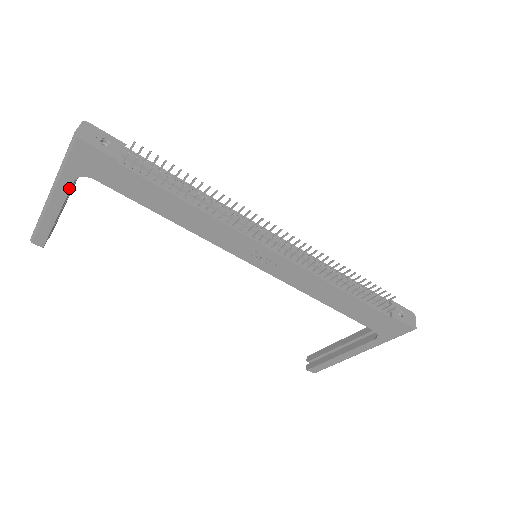
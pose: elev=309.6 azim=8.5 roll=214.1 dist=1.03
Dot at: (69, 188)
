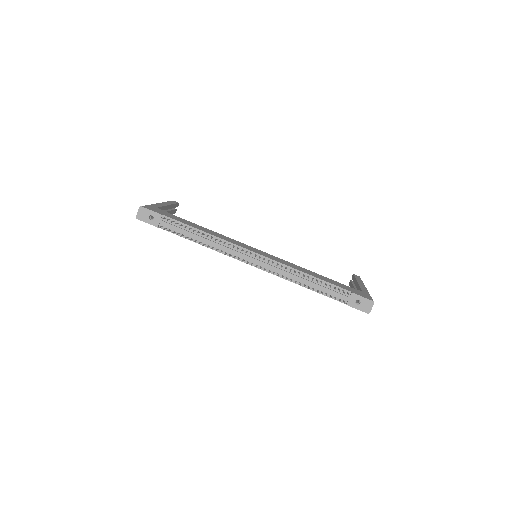
Dot at: occluded
